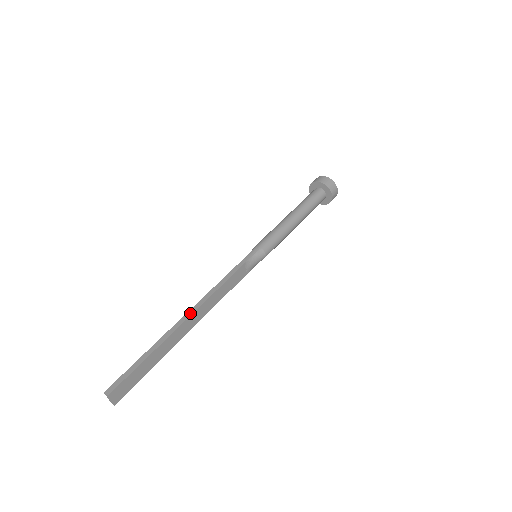
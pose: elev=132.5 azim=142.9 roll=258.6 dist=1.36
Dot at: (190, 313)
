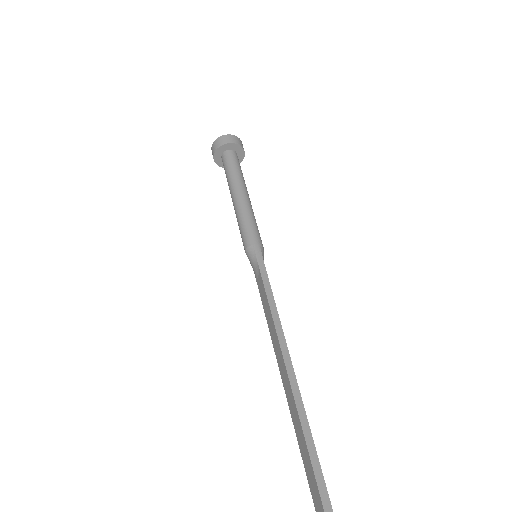
Dot at: (288, 360)
